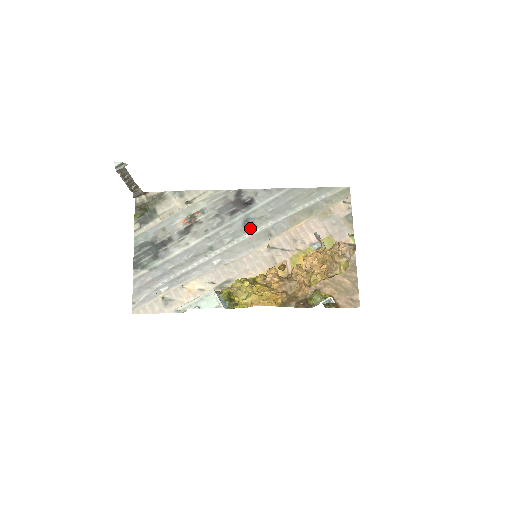
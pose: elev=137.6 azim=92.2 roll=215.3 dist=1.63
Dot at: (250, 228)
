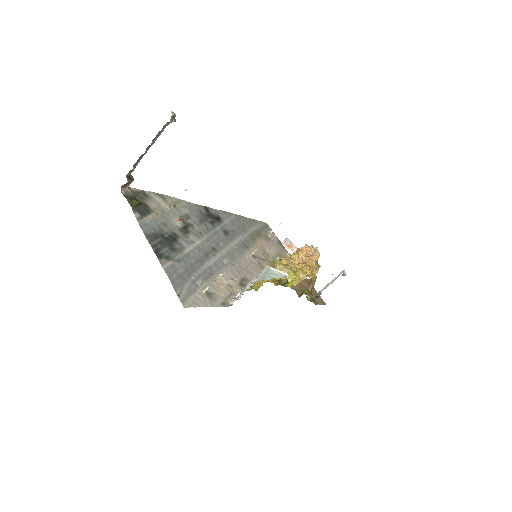
Dot at: (231, 238)
